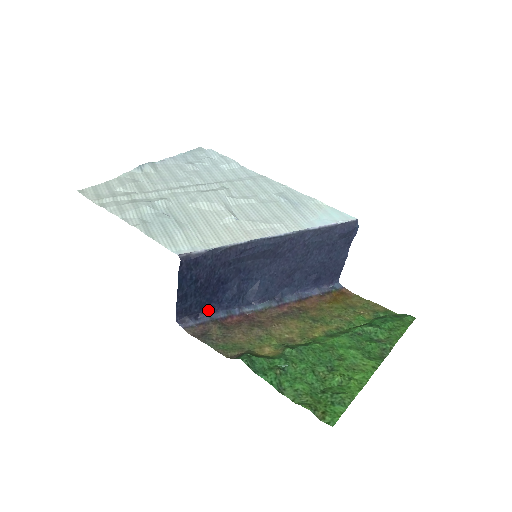
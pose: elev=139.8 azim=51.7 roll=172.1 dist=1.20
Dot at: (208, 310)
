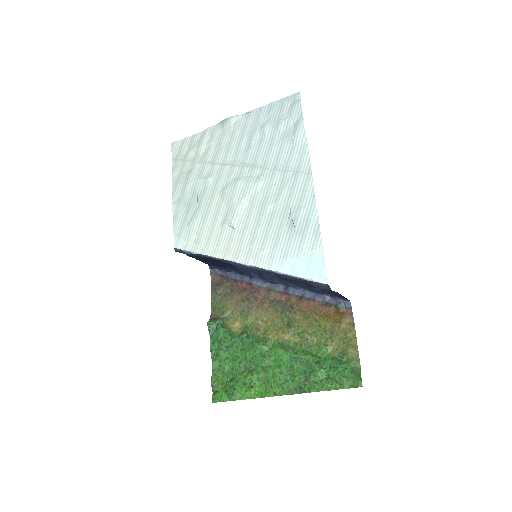
Dot at: (228, 269)
